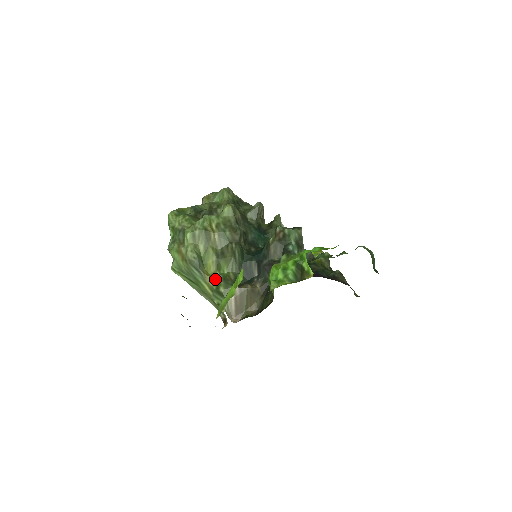
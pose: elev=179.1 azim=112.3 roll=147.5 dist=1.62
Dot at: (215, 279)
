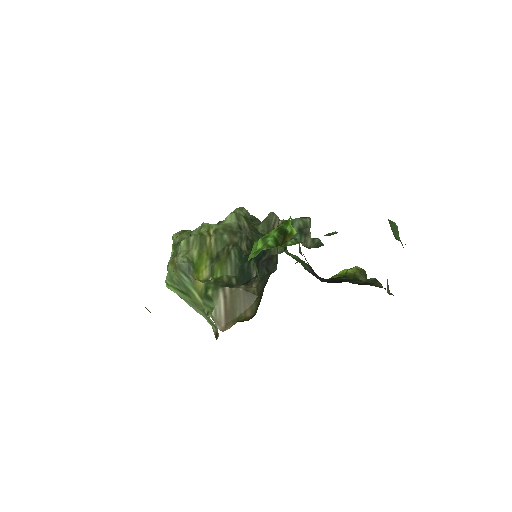
Dot at: (205, 283)
